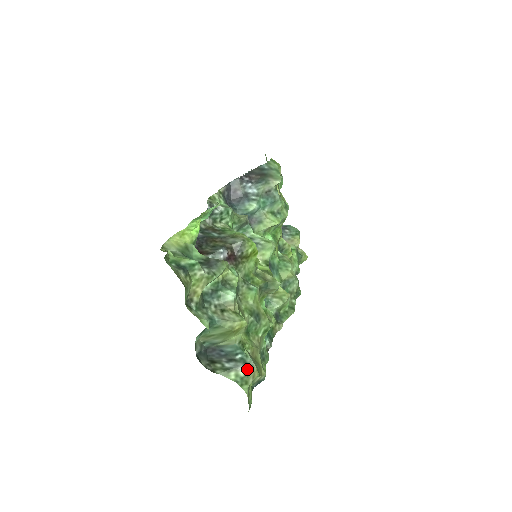
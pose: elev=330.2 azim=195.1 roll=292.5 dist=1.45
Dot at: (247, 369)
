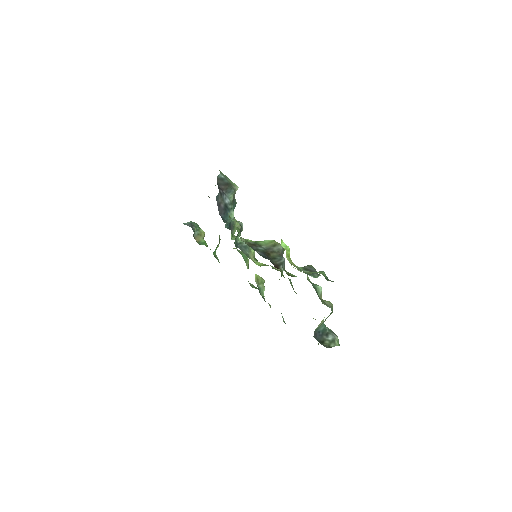
Dot at: (335, 334)
